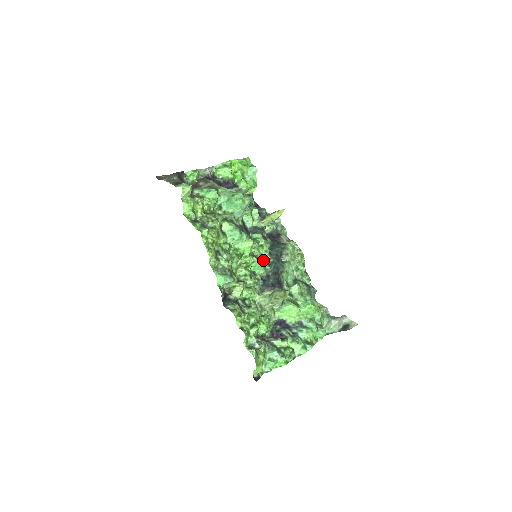
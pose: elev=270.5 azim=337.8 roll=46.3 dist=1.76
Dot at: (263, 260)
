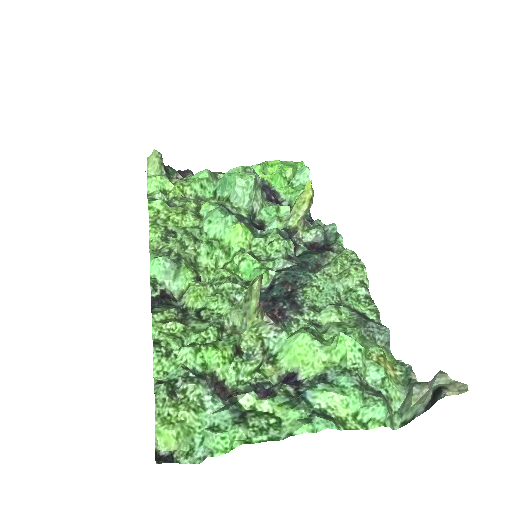
Dot at: (267, 262)
